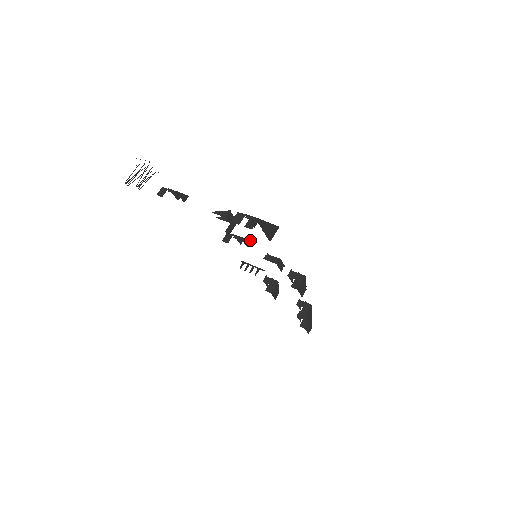
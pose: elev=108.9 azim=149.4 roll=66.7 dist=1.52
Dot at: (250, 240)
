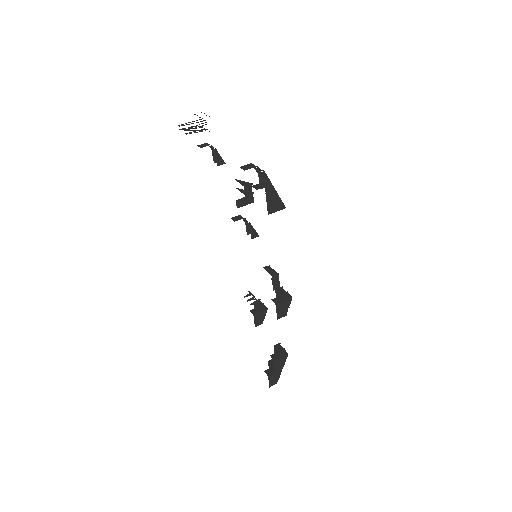
Dot at: occluded
